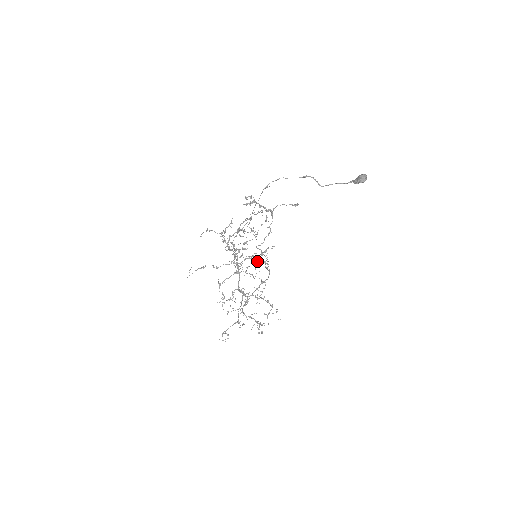
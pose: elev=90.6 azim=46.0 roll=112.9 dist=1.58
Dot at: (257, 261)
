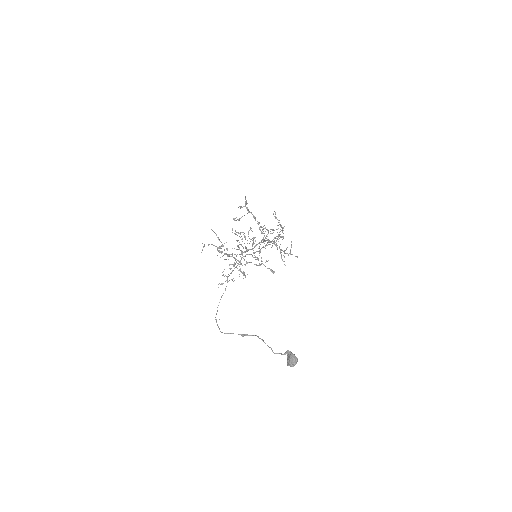
Dot at: occluded
